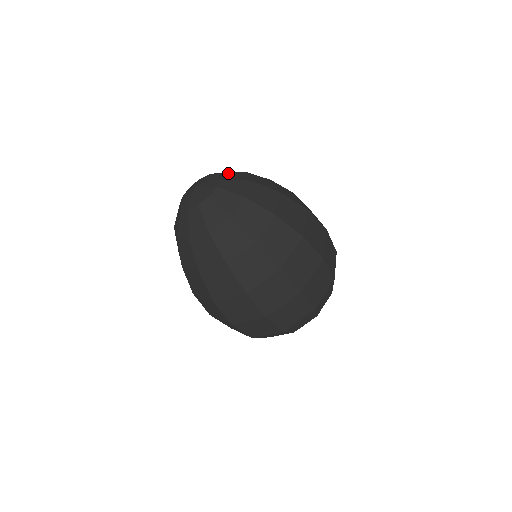
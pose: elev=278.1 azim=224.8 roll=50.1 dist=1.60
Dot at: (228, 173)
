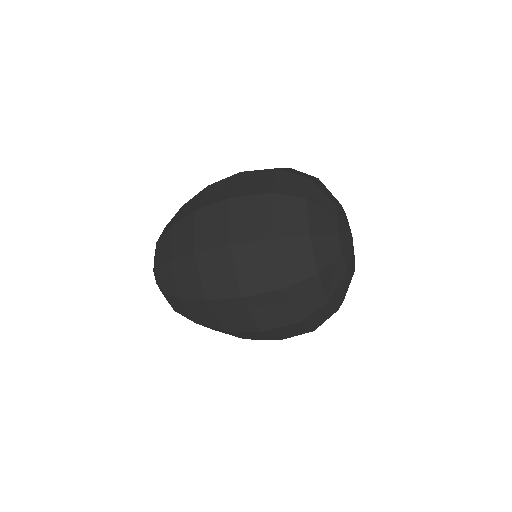
Dot at: occluded
